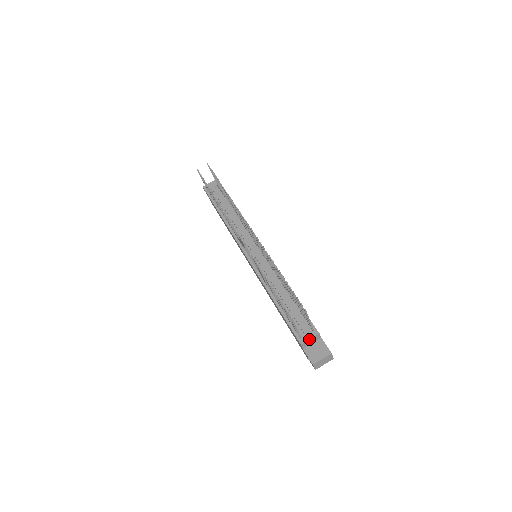
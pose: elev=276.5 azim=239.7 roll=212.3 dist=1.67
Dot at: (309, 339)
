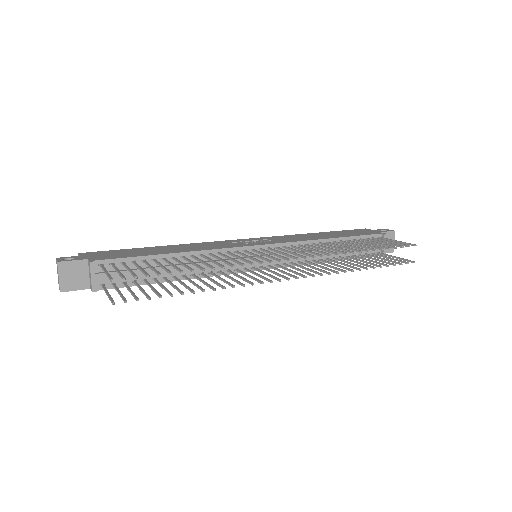
Dot at: occluded
